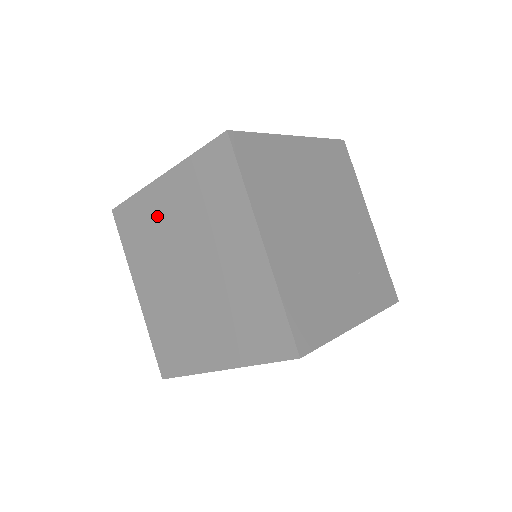
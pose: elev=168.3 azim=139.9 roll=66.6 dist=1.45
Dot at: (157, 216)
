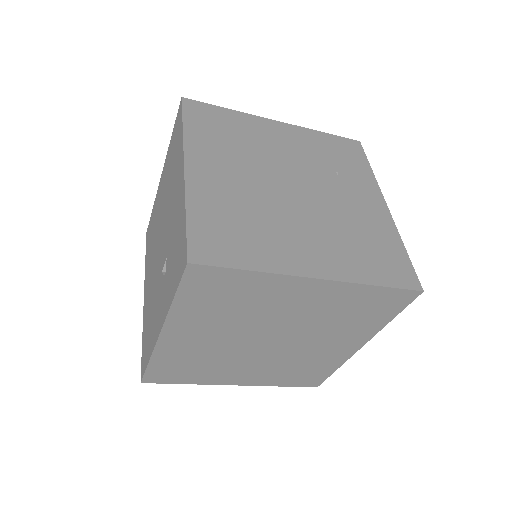
Dot at: (192, 350)
